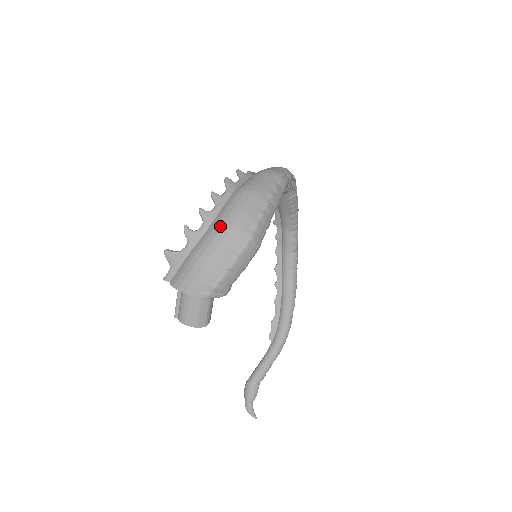
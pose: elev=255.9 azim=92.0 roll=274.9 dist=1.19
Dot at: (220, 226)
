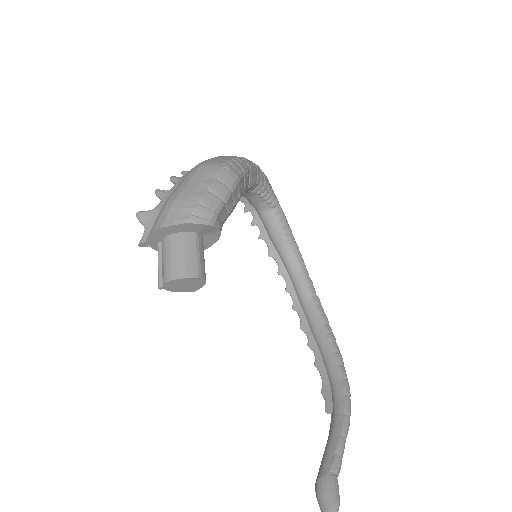
Dot at: (191, 170)
